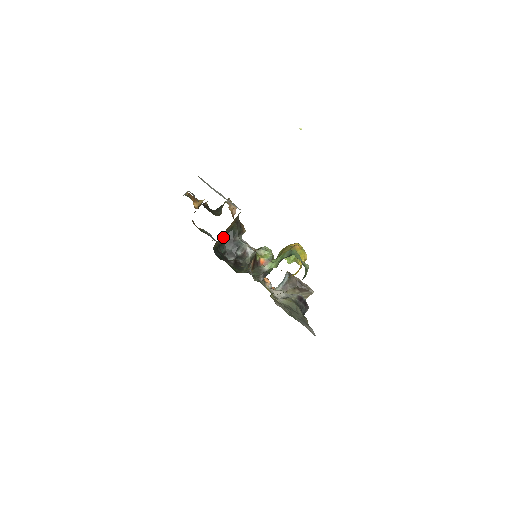
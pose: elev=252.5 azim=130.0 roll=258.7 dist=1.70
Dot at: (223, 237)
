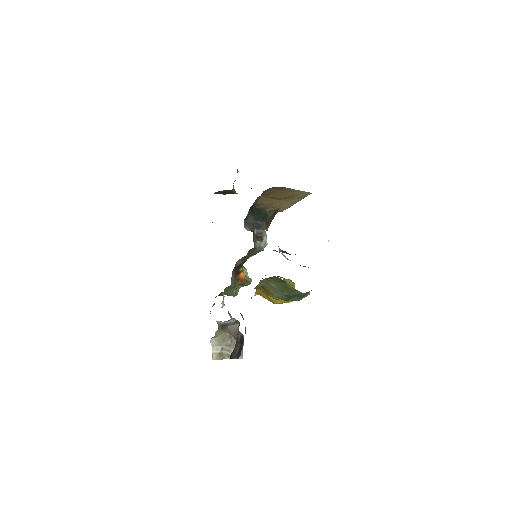
Dot at: (256, 209)
